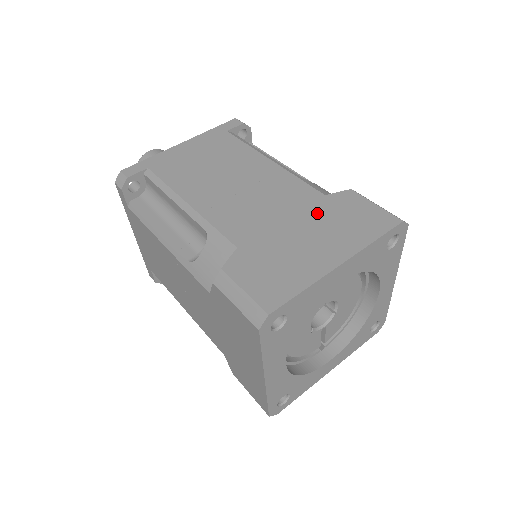
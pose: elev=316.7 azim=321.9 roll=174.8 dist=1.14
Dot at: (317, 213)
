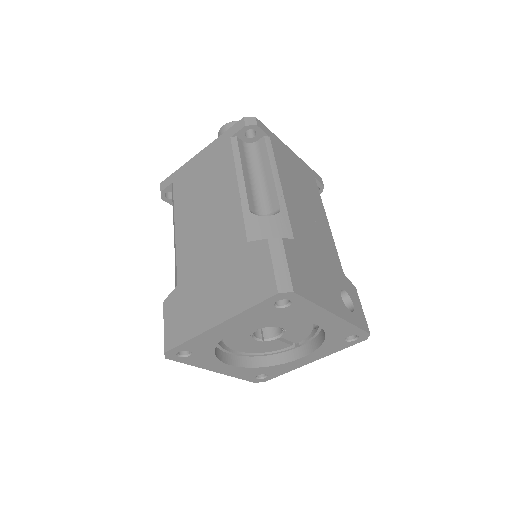
Dot at: (231, 263)
